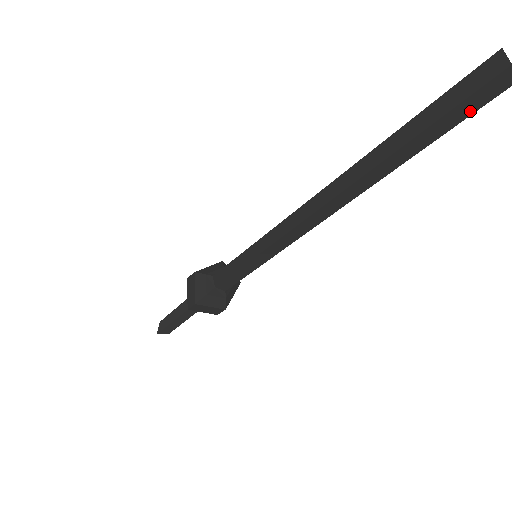
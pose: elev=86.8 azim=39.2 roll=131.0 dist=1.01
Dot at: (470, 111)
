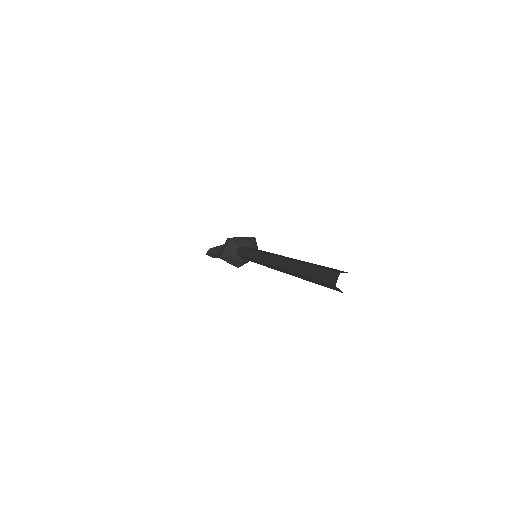
Dot at: (326, 286)
